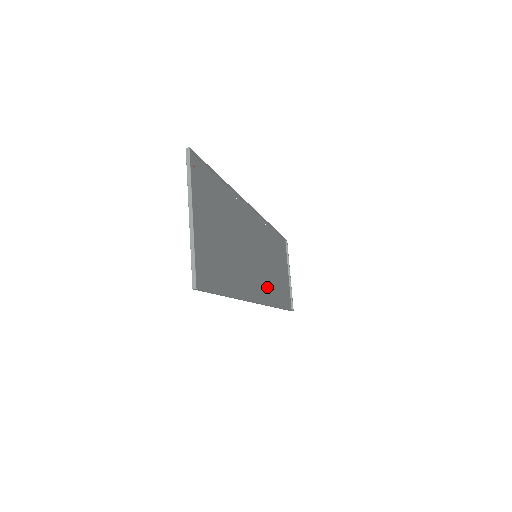
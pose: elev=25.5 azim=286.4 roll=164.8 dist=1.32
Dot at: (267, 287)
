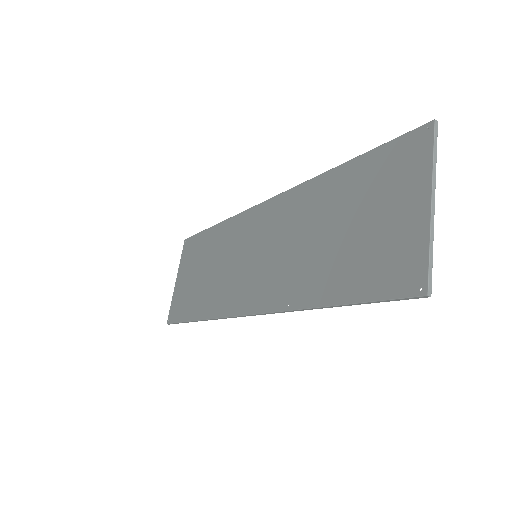
Dot at: (226, 294)
